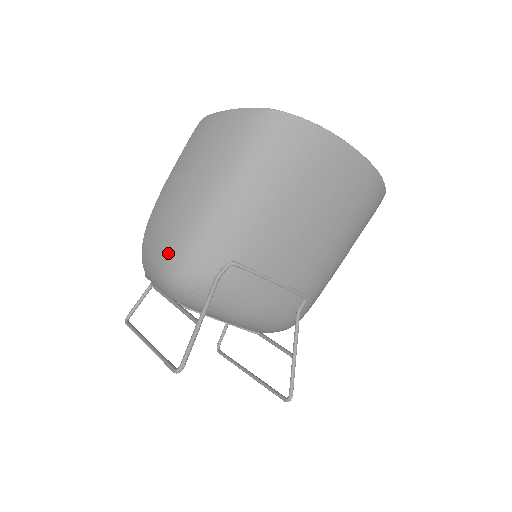
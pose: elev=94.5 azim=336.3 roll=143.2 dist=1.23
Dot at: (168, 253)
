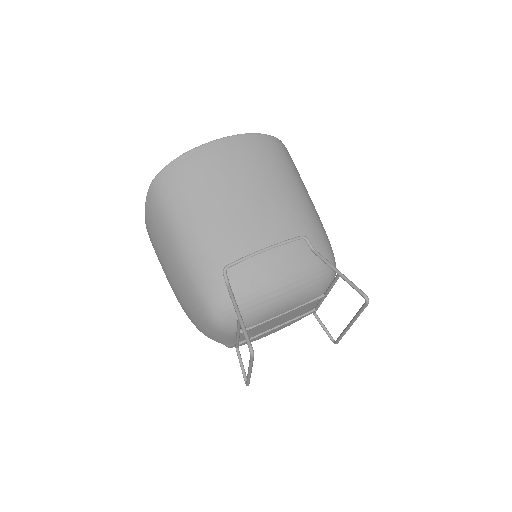
Dot at: (197, 309)
